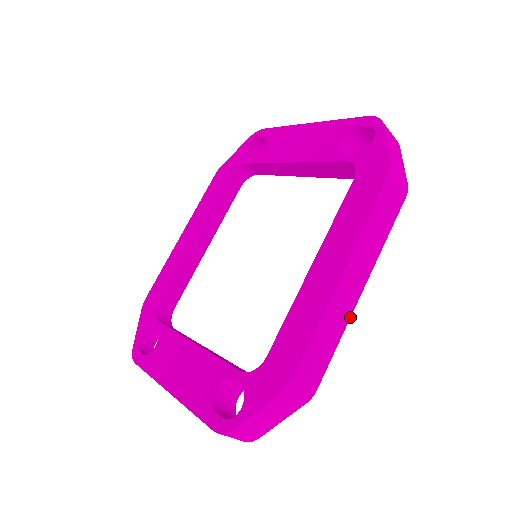
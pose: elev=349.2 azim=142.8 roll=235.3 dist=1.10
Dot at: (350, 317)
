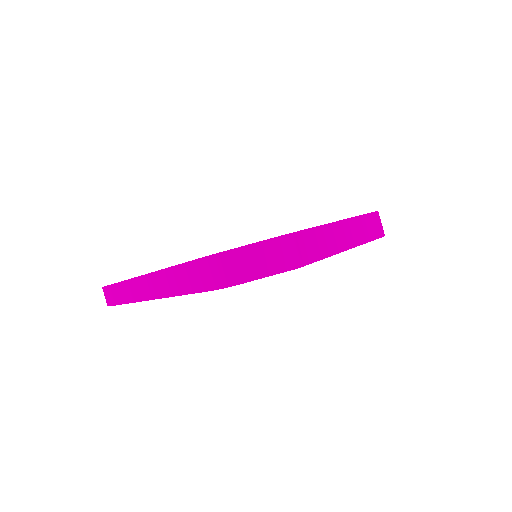
Dot at: occluded
